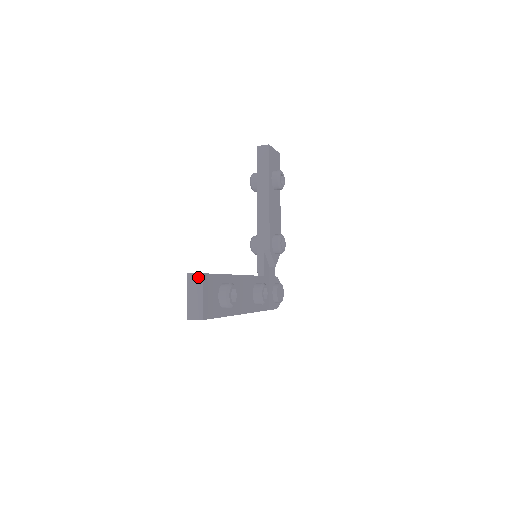
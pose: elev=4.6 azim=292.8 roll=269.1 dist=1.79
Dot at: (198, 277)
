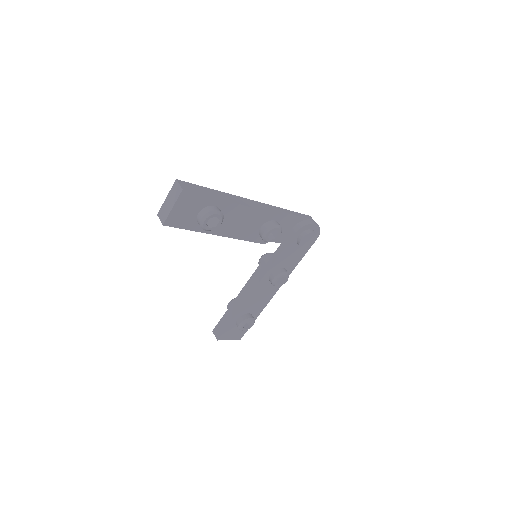
Dot at: (217, 338)
